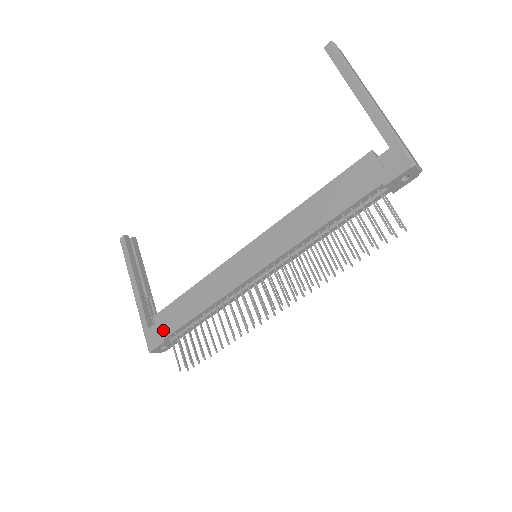
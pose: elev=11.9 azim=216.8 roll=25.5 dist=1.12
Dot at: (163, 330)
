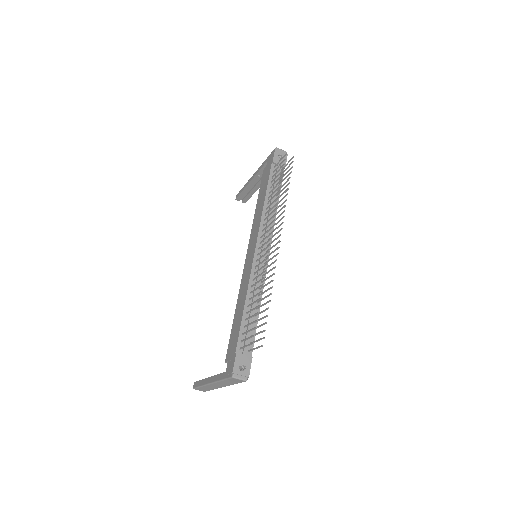
Dot at: (233, 351)
